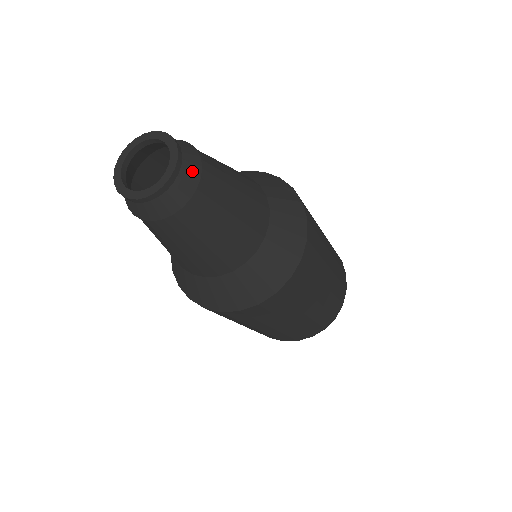
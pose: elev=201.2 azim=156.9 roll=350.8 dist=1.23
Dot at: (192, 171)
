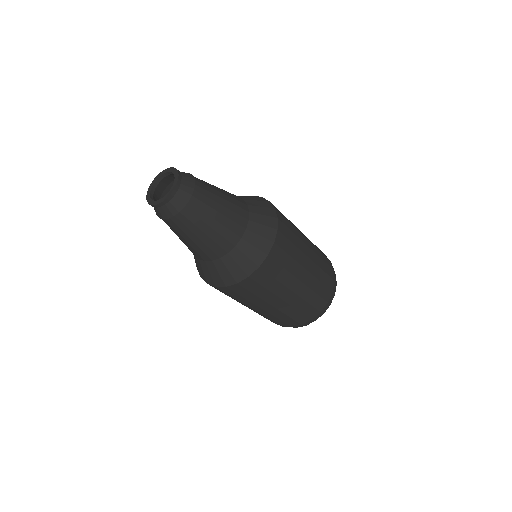
Dot at: (187, 191)
